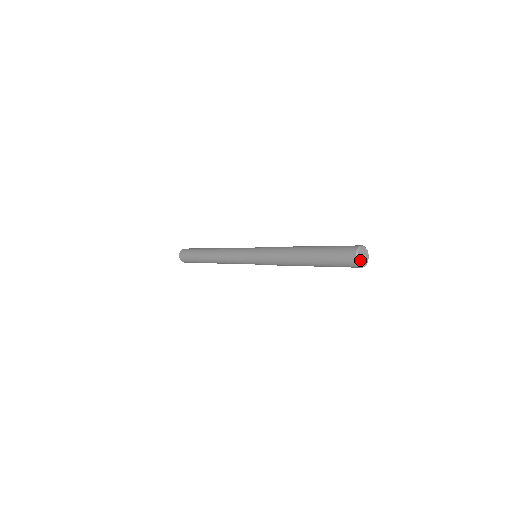
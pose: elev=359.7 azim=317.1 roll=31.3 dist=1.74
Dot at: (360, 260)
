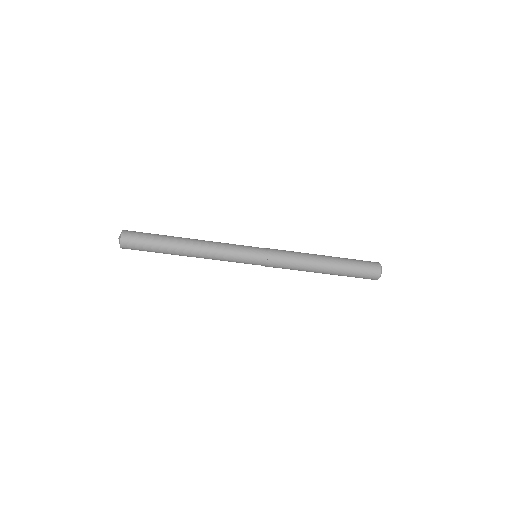
Dot at: (380, 270)
